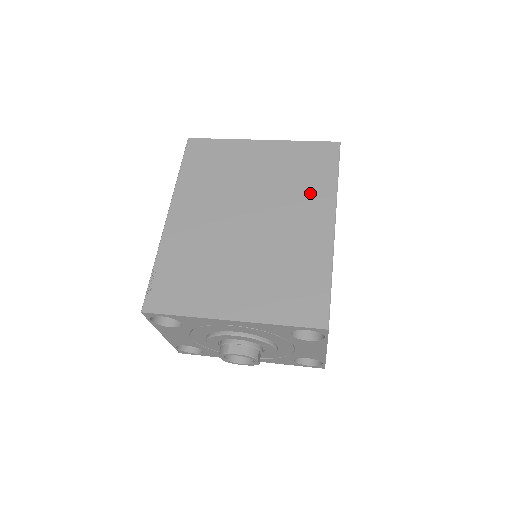
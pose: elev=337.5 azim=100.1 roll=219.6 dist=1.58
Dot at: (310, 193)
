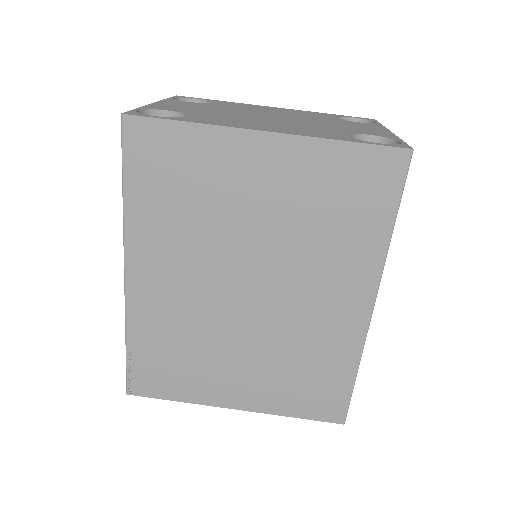
Dot at: (344, 253)
